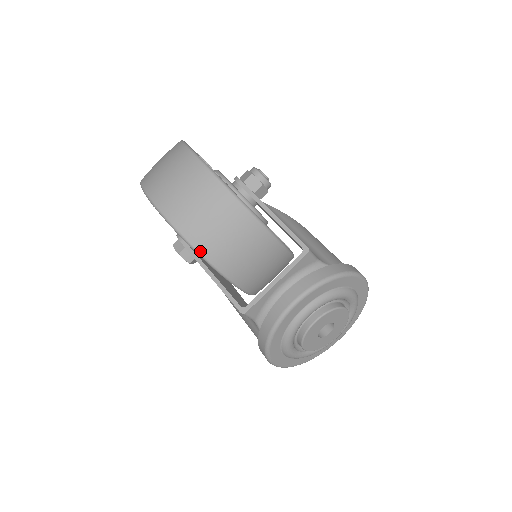
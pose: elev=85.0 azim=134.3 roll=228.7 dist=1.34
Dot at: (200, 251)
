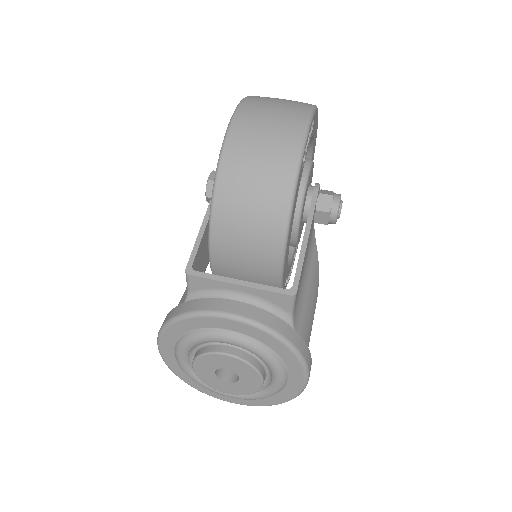
Dot at: (218, 182)
